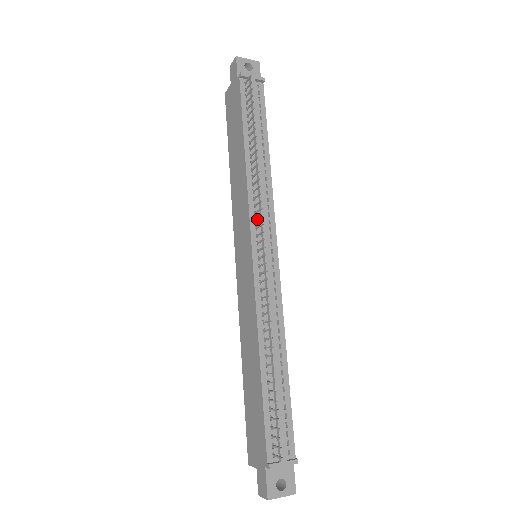
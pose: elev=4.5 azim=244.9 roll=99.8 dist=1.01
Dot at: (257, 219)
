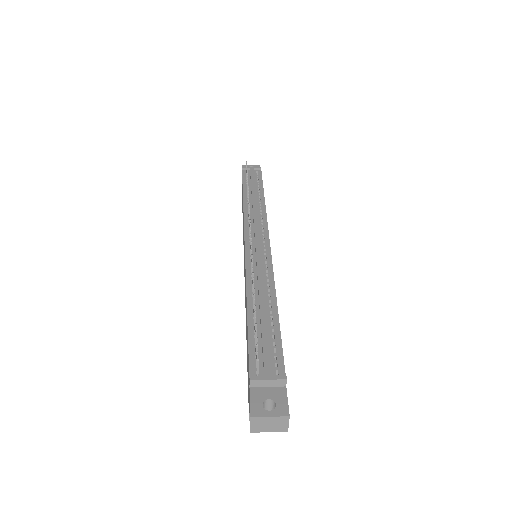
Dot at: occluded
